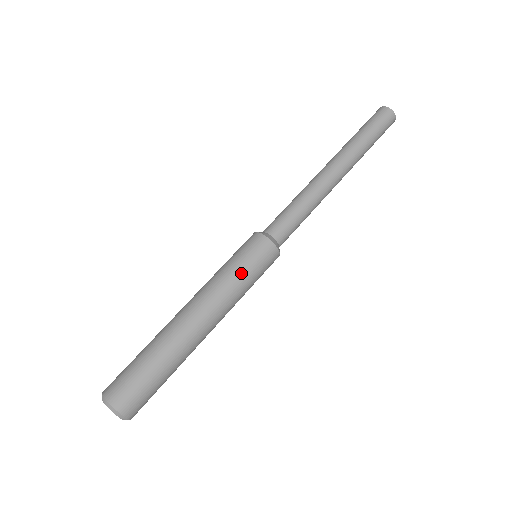
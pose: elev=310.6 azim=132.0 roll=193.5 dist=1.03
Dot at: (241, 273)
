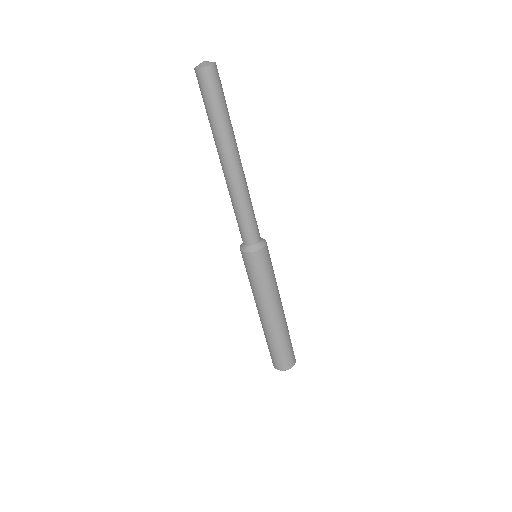
Dot at: (268, 278)
